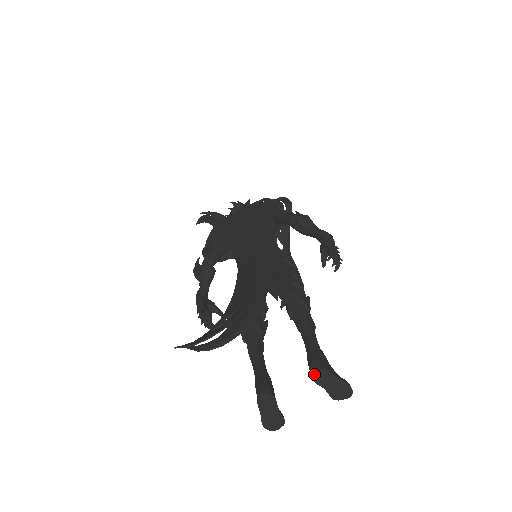
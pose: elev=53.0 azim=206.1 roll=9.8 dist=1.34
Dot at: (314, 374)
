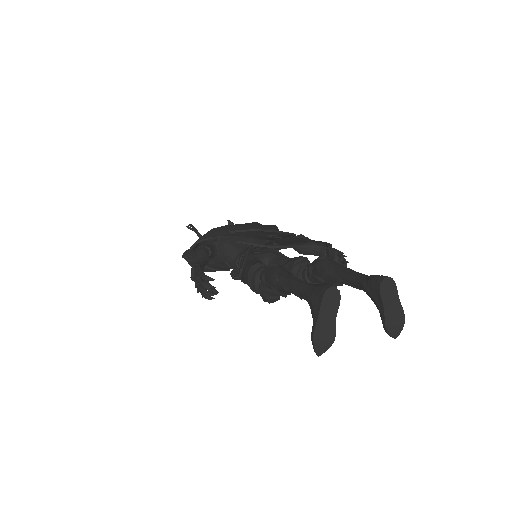
Dot at: (383, 281)
